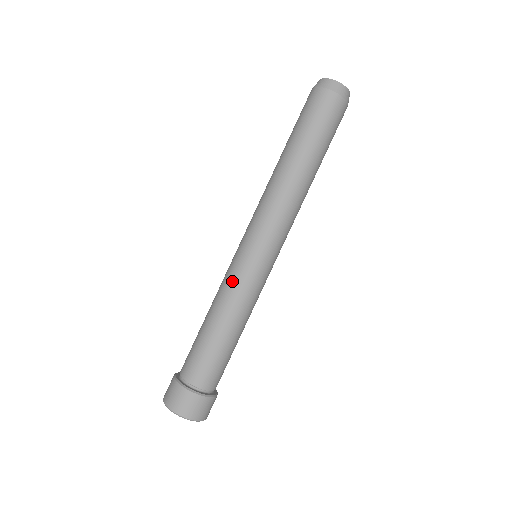
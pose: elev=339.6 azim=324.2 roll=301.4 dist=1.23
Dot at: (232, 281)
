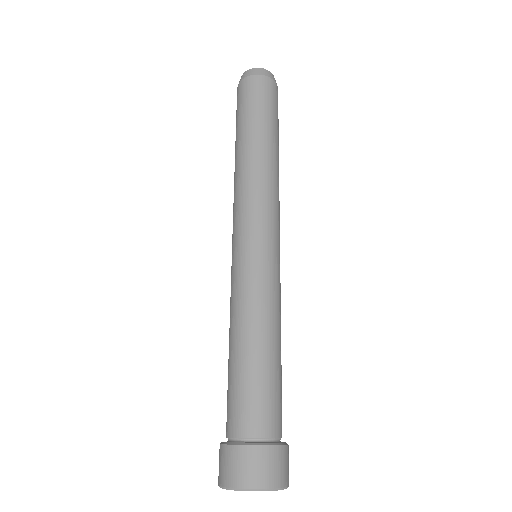
Dot at: (251, 285)
